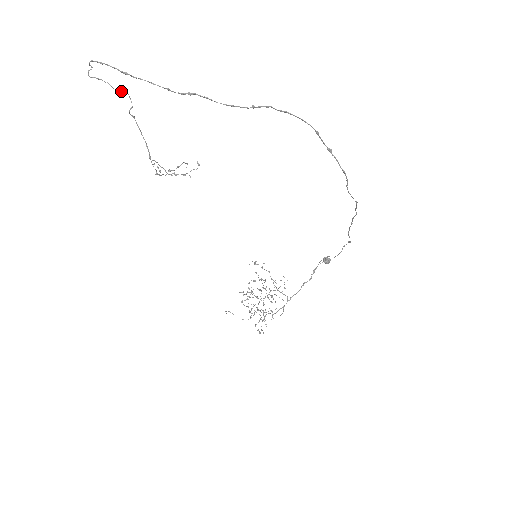
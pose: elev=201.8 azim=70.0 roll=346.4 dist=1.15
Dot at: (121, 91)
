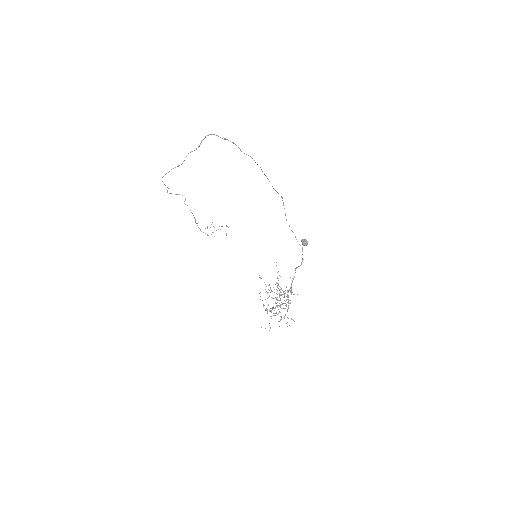
Dot at: occluded
